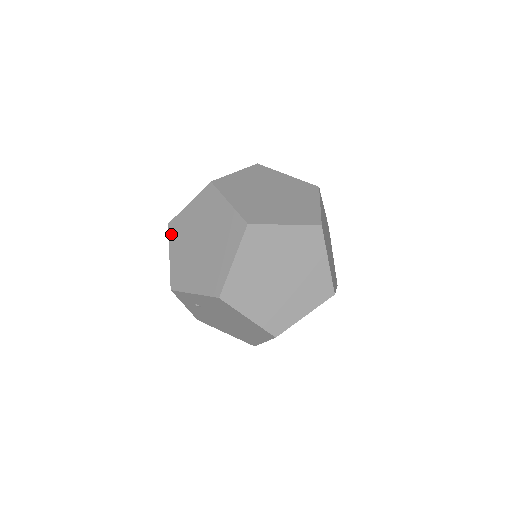
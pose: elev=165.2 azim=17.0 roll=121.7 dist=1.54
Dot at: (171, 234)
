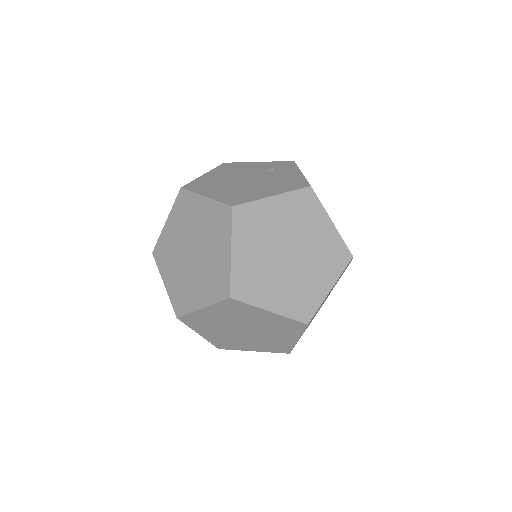
Dot at: (189, 324)
